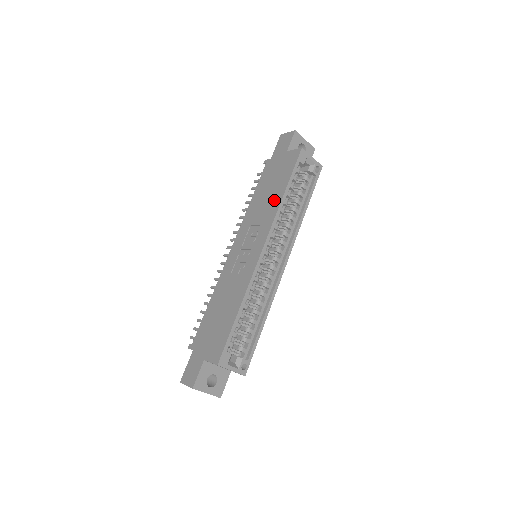
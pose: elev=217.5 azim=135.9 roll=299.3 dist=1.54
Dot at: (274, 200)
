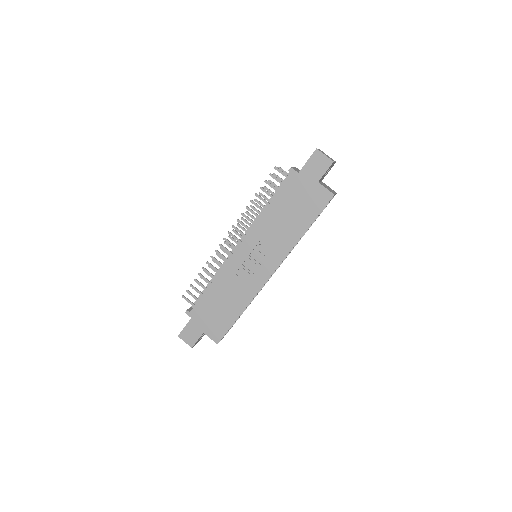
Dot at: (293, 232)
